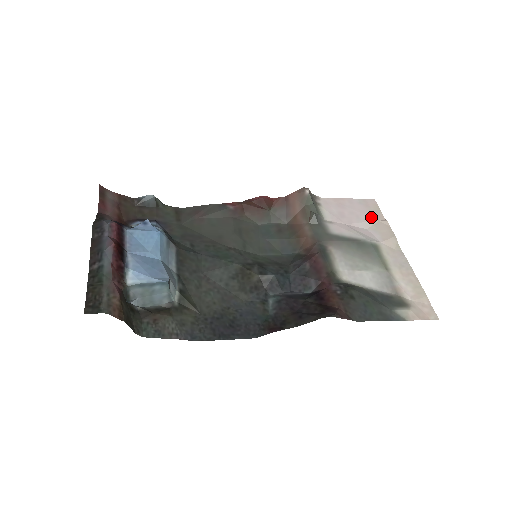
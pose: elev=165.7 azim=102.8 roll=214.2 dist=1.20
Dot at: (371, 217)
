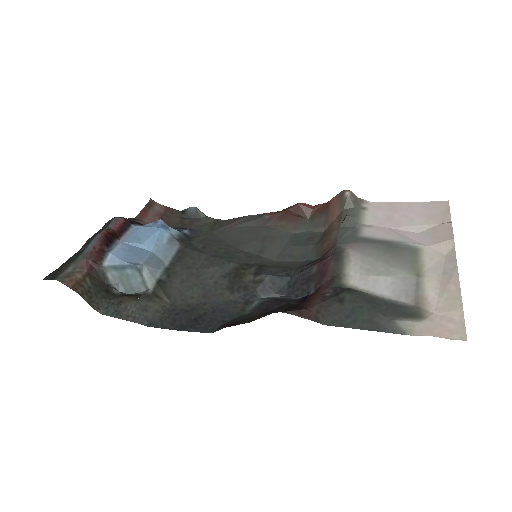
Dot at: (431, 220)
